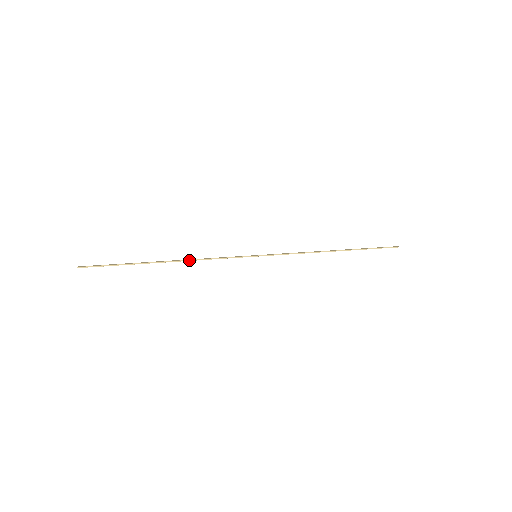
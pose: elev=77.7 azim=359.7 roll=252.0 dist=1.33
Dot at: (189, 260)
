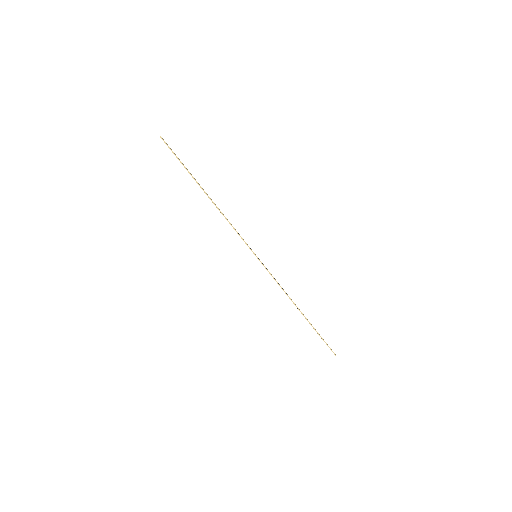
Dot at: occluded
